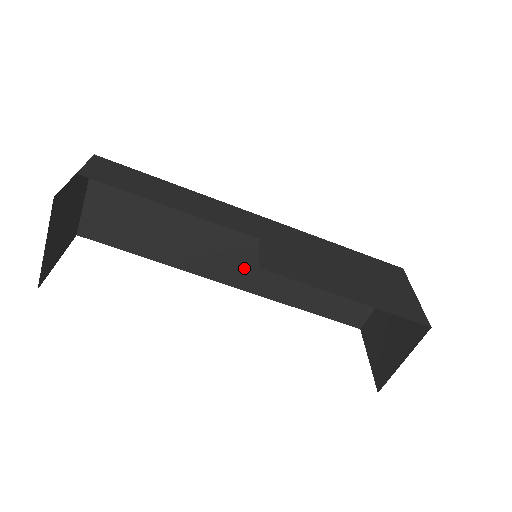
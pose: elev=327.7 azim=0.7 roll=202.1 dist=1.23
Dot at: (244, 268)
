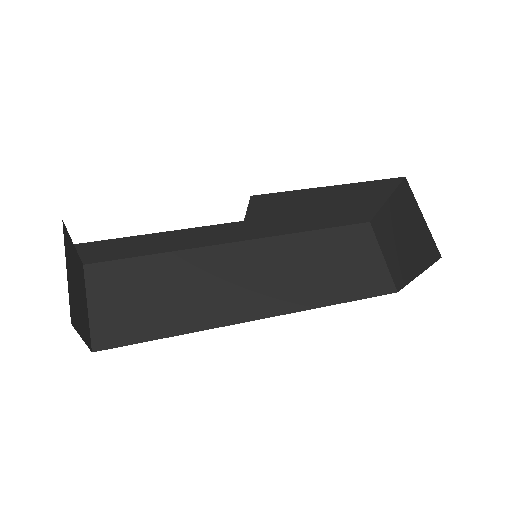
Dot at: (259, 294)
